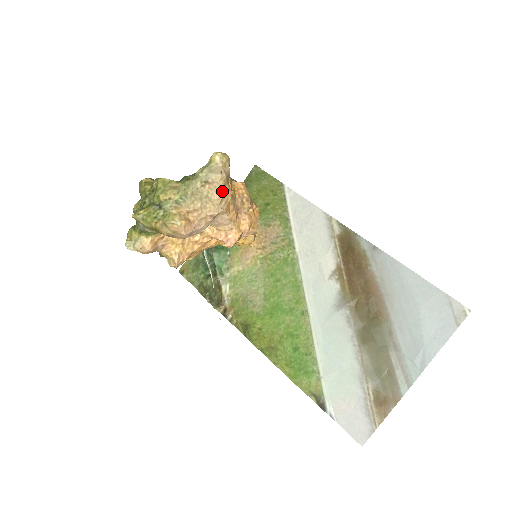
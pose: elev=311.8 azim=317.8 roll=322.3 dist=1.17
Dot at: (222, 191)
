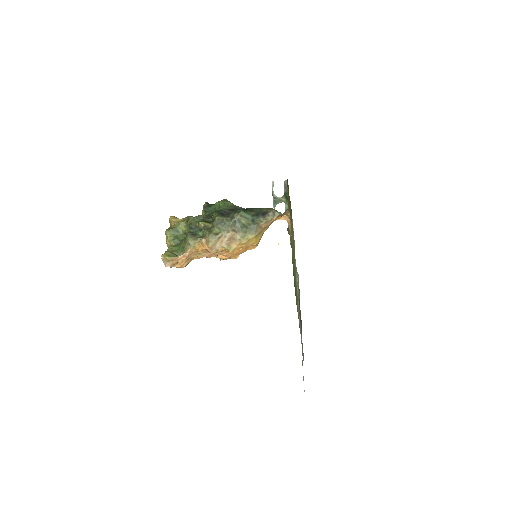
Dot at: (175, 266)
